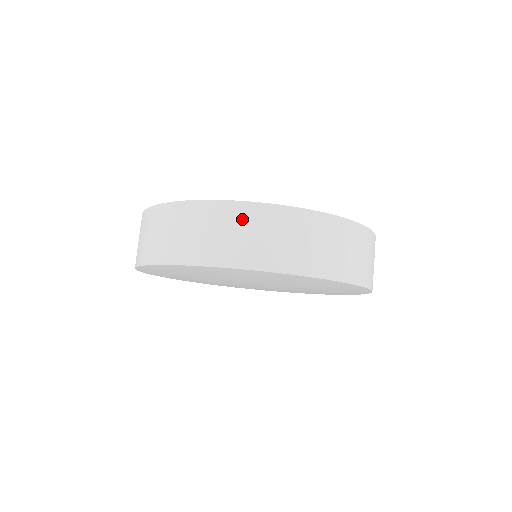
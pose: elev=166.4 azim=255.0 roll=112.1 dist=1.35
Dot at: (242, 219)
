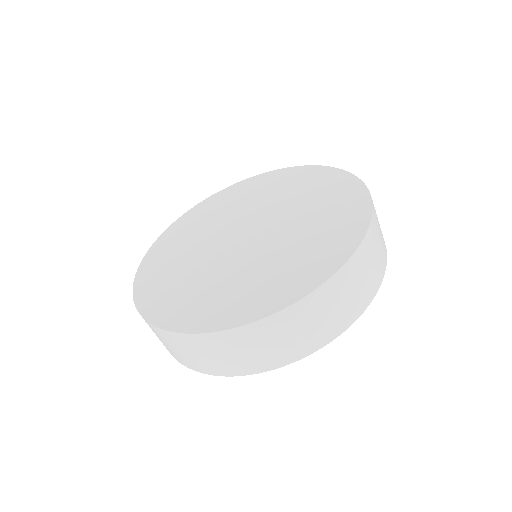
Dot at: occluded
